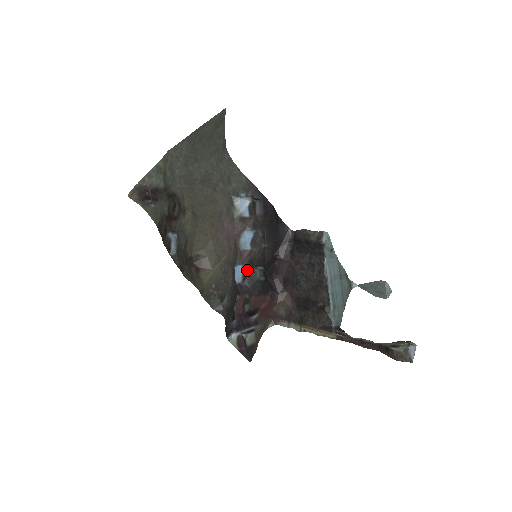
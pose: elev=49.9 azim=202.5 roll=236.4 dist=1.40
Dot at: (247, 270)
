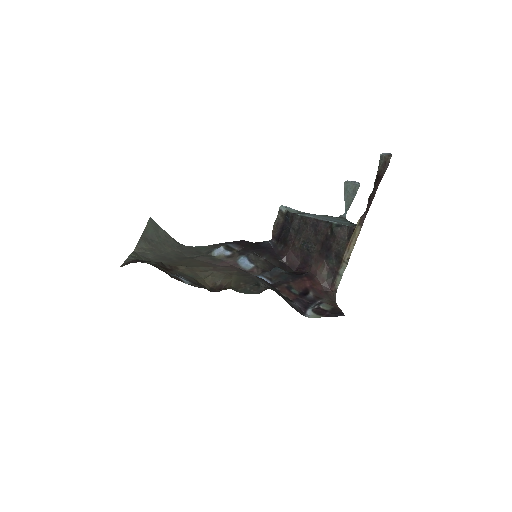
Dot at: (267, 275)
